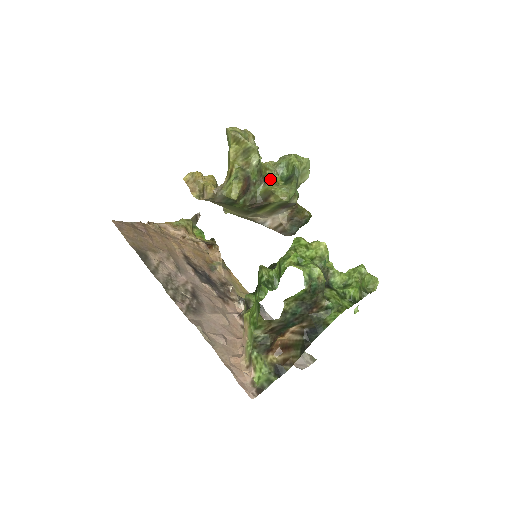
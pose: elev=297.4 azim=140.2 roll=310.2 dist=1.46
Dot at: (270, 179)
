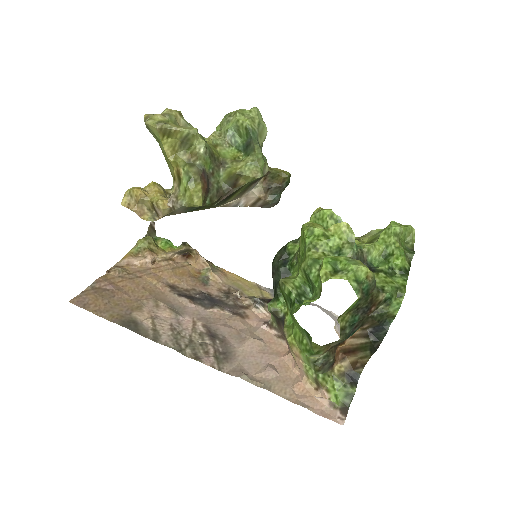
Dot at: (226, 157)
